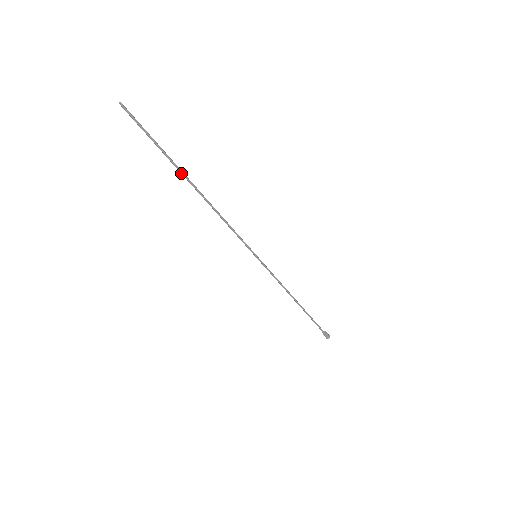
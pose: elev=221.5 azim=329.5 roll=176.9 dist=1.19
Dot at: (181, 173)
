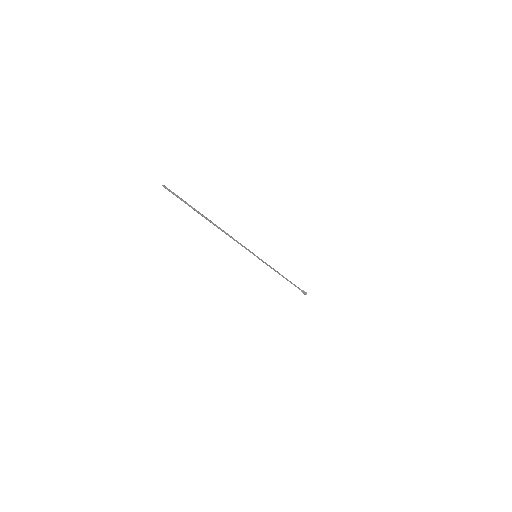
Dot at: (205, 218)
